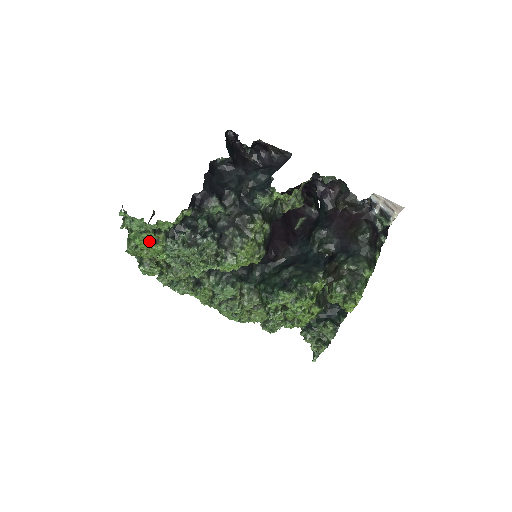
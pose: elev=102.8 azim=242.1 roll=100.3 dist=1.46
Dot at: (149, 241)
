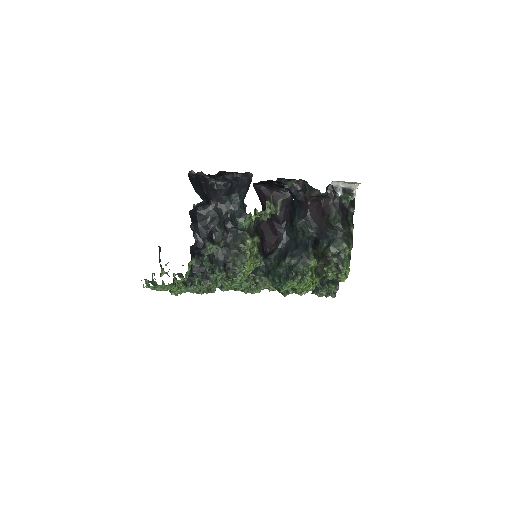
Dot at: (173, 289)
